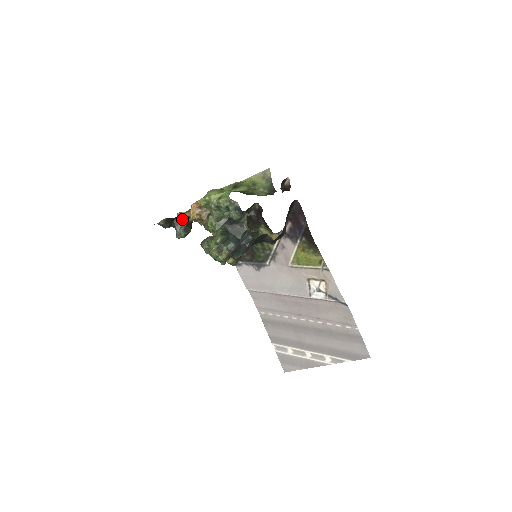
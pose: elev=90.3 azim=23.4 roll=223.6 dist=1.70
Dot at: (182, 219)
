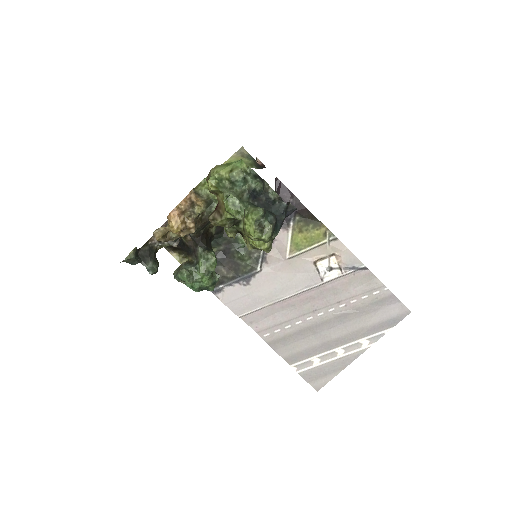
Dot at: (161, 238)
